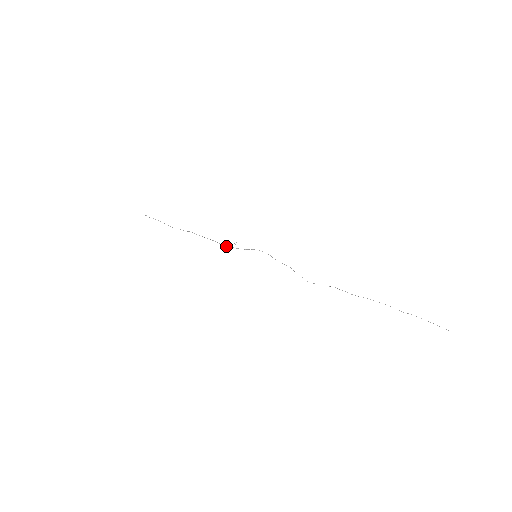
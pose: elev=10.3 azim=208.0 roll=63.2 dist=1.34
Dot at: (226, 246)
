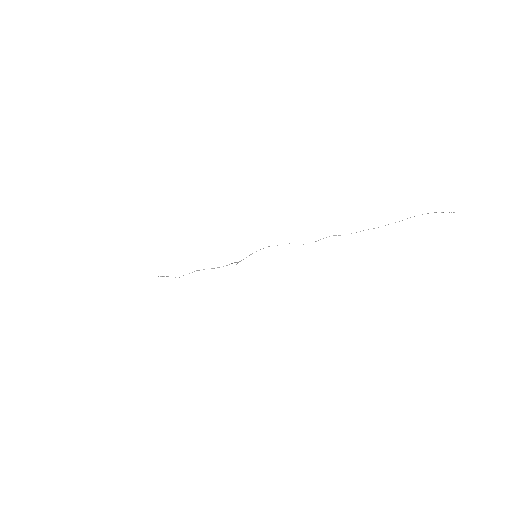
Dot at: occluded
